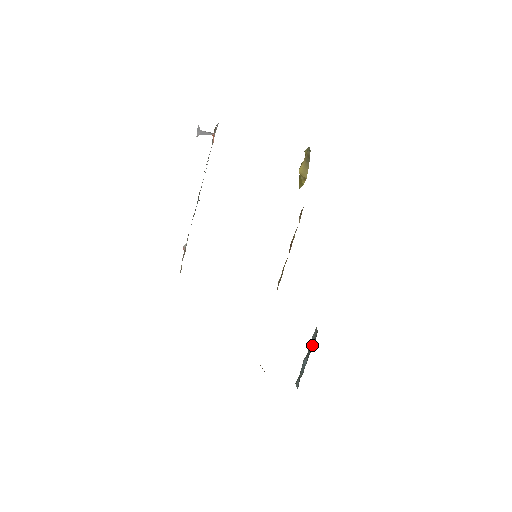
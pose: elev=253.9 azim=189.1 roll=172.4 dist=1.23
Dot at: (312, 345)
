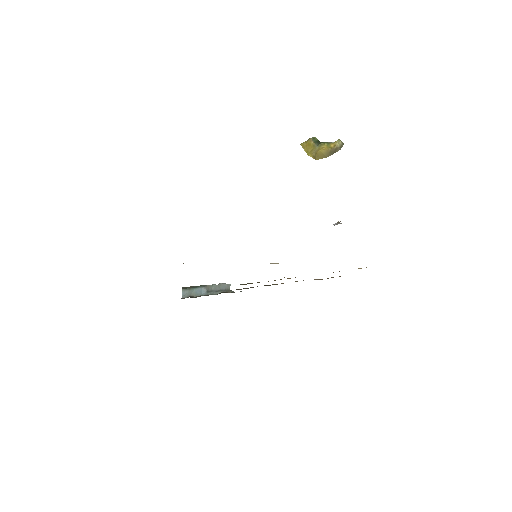
Dot at: (218, 290)
